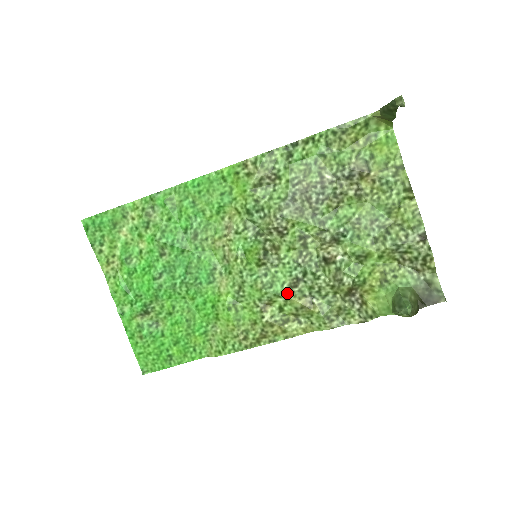
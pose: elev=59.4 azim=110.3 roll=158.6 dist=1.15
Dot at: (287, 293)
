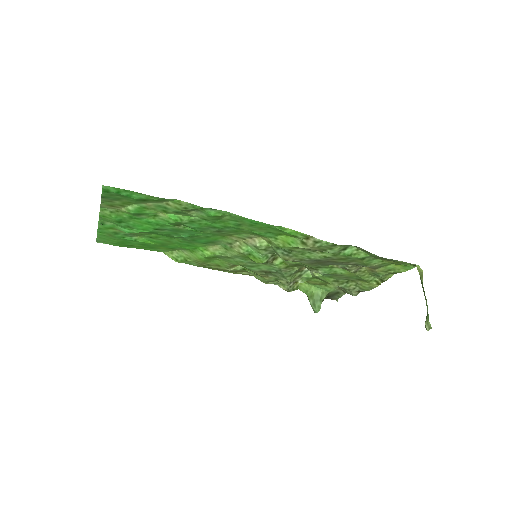
Dot at: (257, 271)
